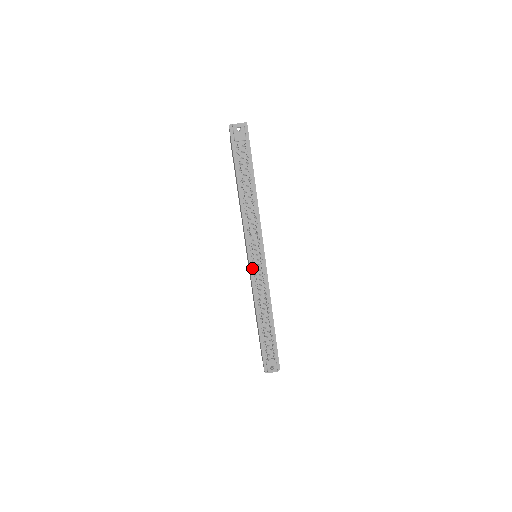
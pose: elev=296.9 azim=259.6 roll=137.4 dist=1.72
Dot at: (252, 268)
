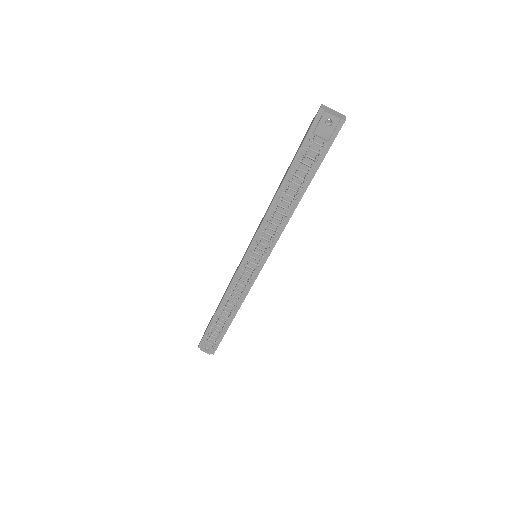
Dot at: (243, 266)
